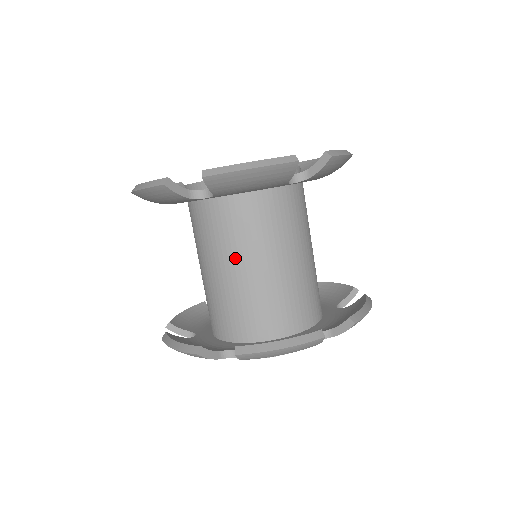
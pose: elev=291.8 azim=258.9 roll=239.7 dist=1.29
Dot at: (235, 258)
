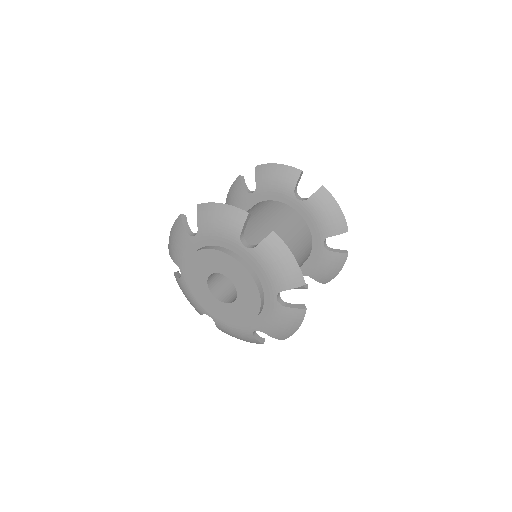
Dot at: occluded
